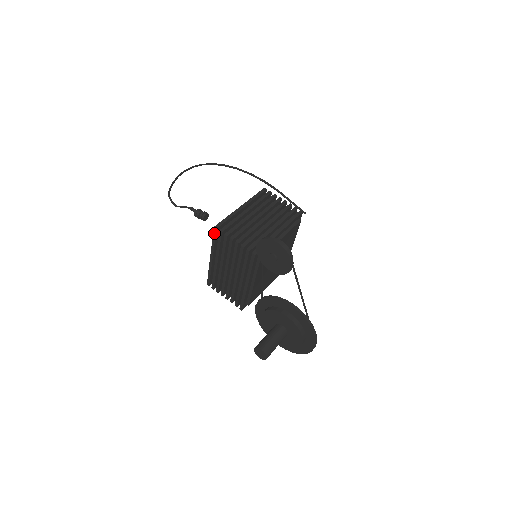
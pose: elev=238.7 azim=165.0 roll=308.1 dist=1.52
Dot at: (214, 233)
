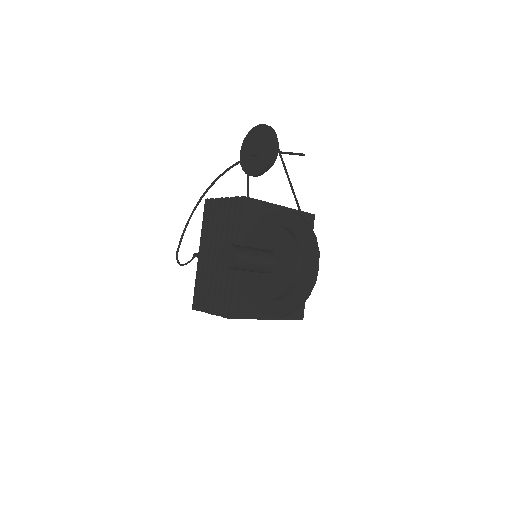
Dot at: (205, 208)
